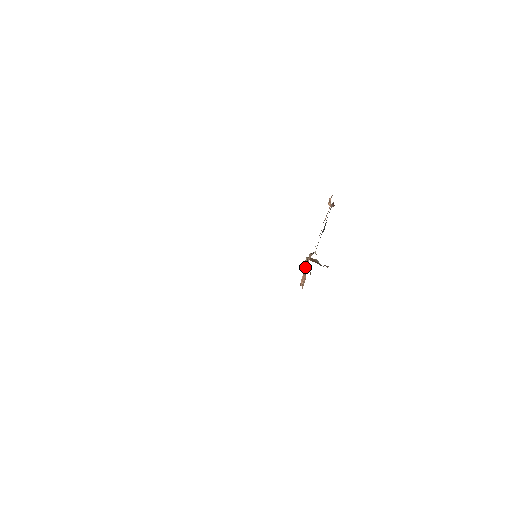
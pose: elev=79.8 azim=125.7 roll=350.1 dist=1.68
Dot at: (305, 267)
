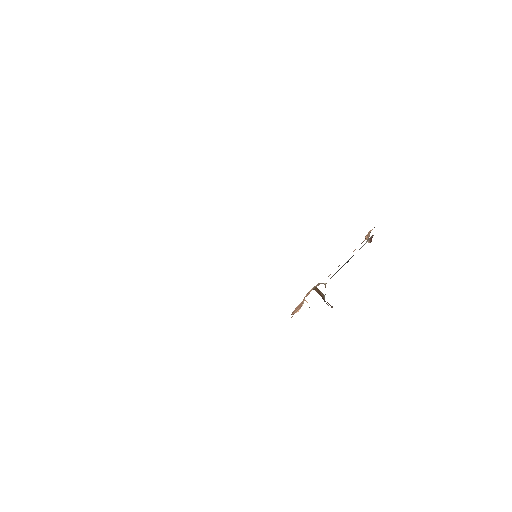
Dot at: occluded
